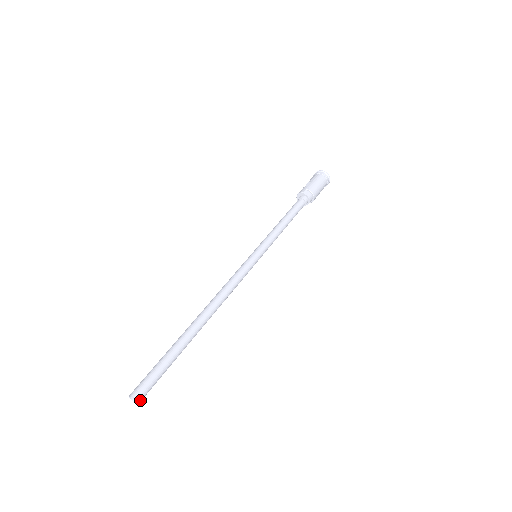
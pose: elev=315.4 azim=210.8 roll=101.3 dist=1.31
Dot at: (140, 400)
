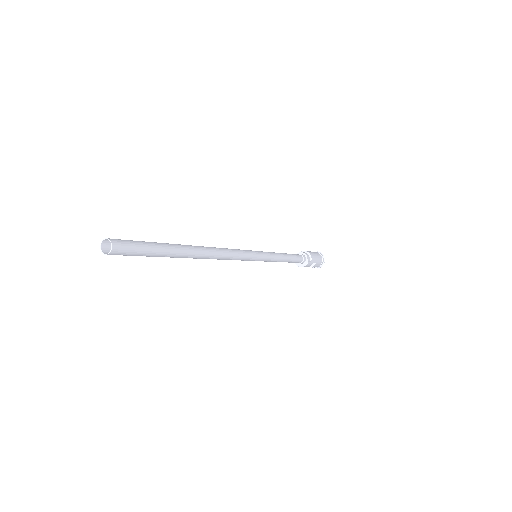
Dot at: (111, 240)
